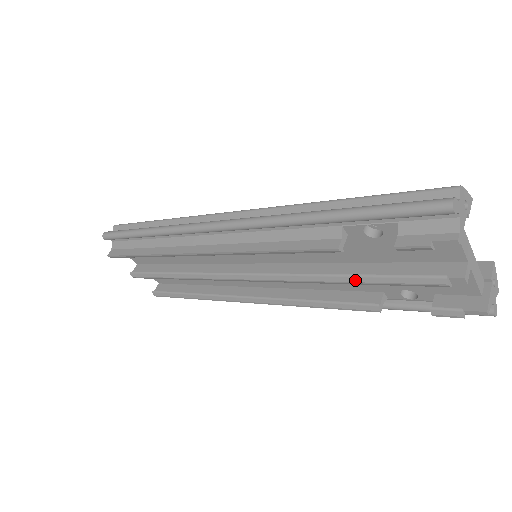
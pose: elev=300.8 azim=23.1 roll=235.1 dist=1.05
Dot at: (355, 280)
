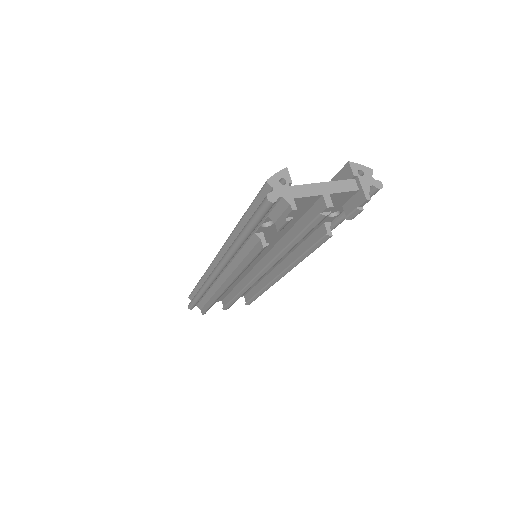
Dot at: (295, 243)
